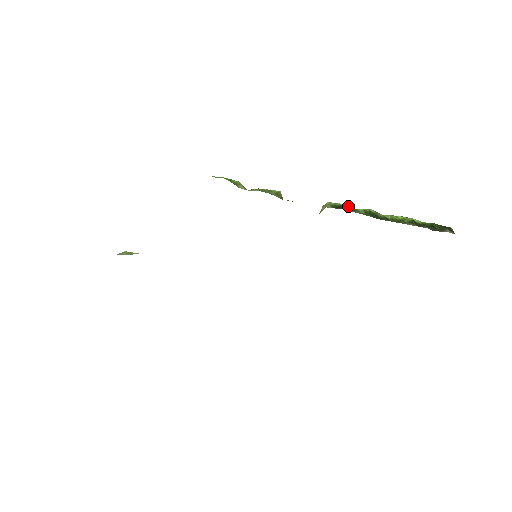
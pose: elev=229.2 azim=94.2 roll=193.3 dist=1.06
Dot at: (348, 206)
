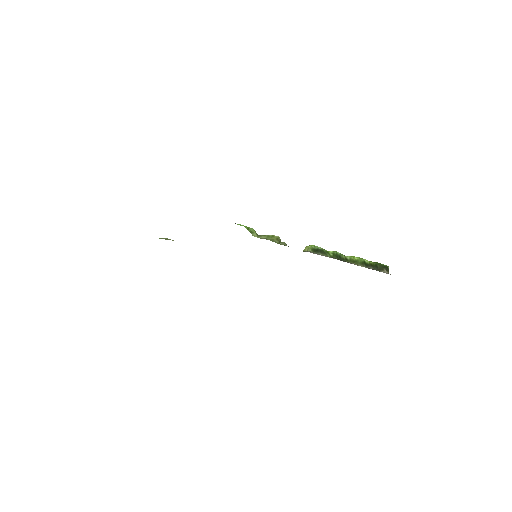
Dot at: (323, 249)
